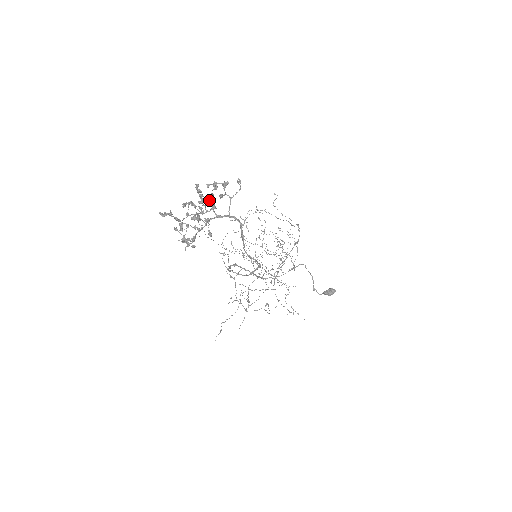
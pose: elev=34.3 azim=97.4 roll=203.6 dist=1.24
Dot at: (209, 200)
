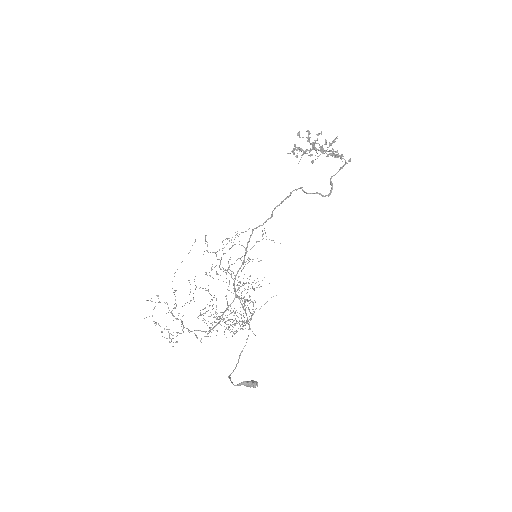
Dot at: occluded
